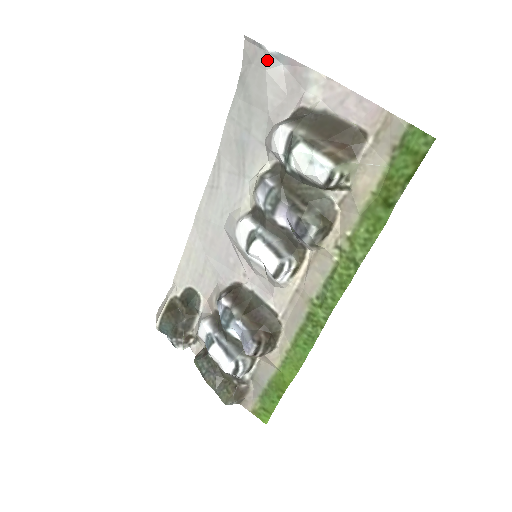
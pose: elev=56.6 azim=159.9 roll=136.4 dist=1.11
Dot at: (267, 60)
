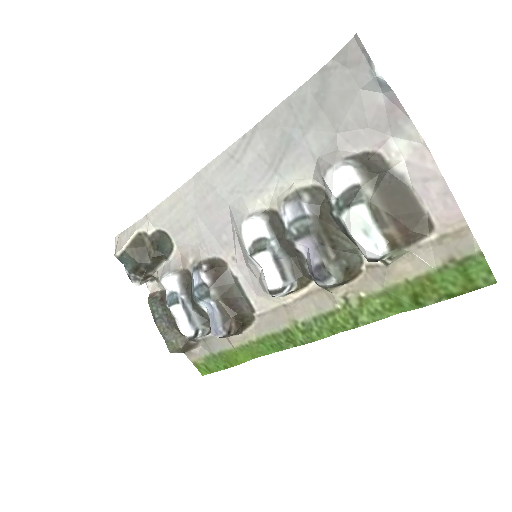
Dot at: (368, 81)
